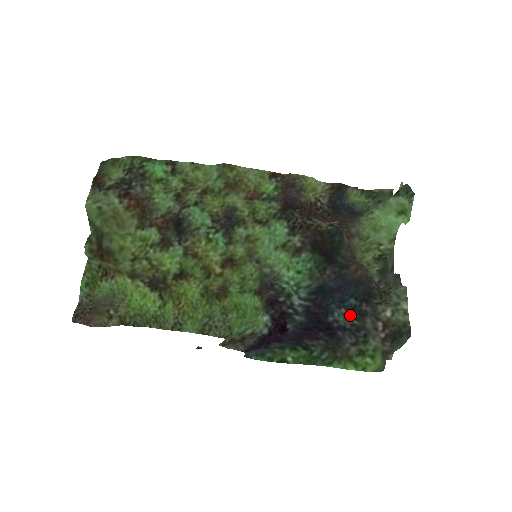
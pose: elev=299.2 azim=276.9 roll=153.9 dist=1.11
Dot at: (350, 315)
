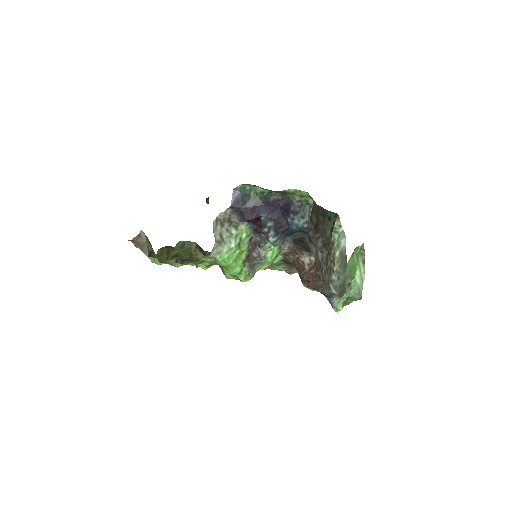
Dot at: (303, 226)
